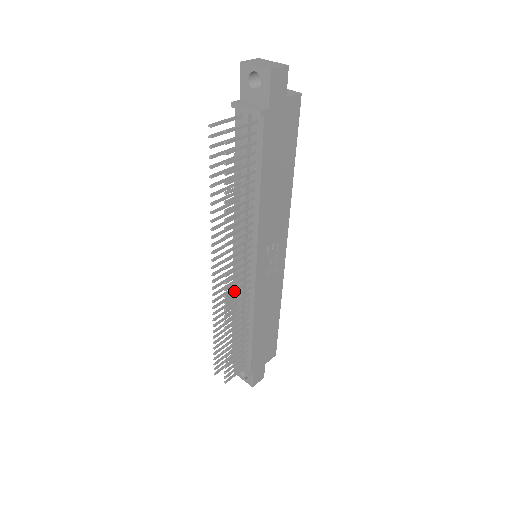
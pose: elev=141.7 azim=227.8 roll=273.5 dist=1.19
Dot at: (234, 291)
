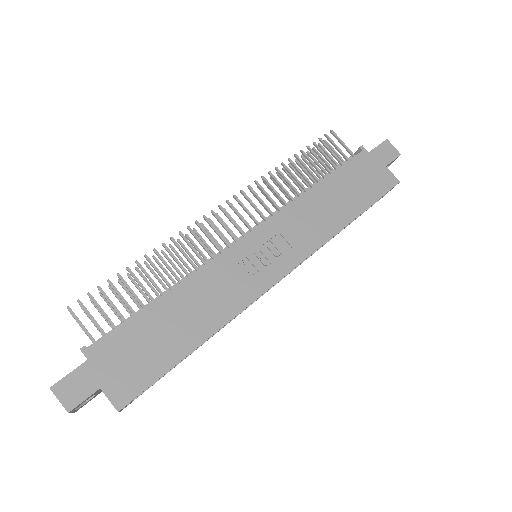
Dot at: (213, 226)
